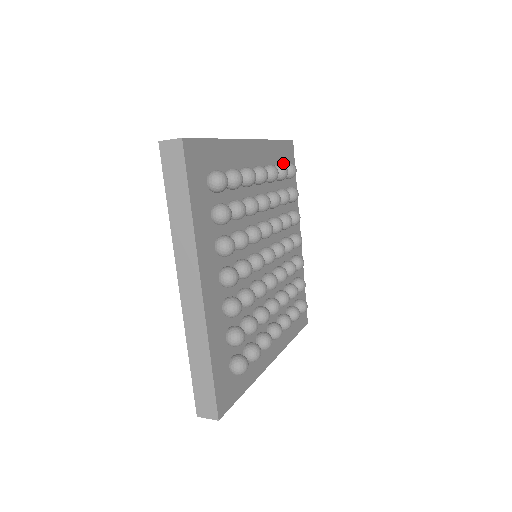
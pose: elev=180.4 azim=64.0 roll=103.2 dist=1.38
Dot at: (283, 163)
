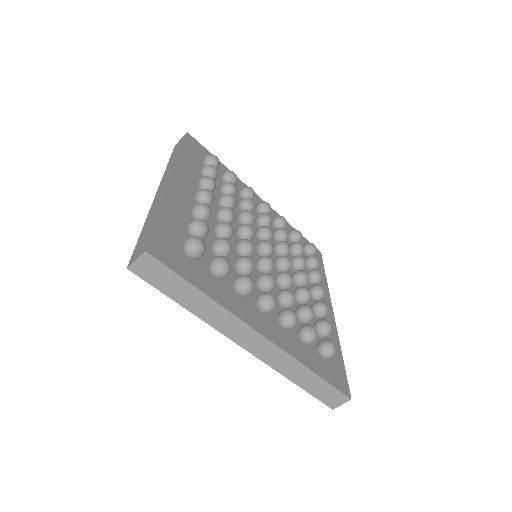
Dot at: occluded
